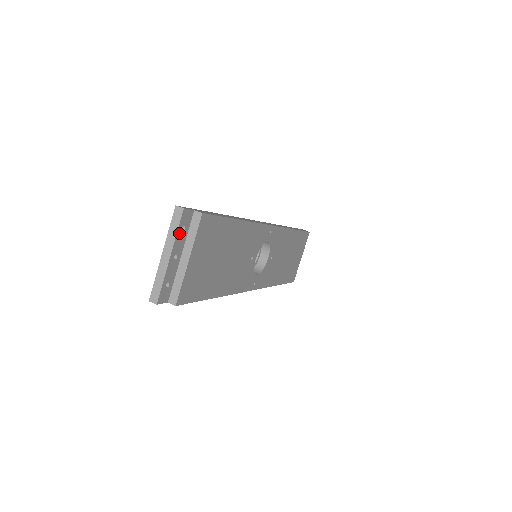
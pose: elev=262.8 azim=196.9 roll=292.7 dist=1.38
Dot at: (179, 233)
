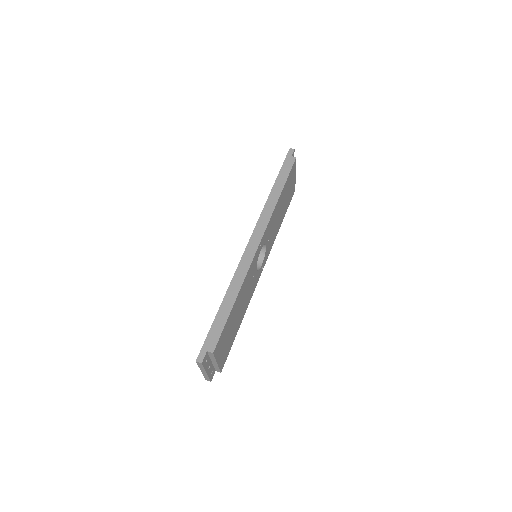
Dot at: (205, 366)
